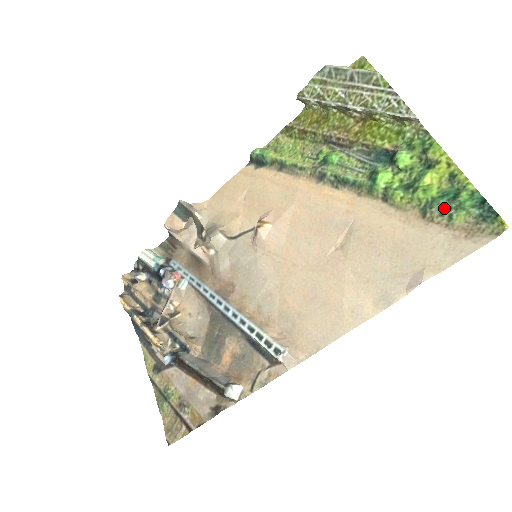
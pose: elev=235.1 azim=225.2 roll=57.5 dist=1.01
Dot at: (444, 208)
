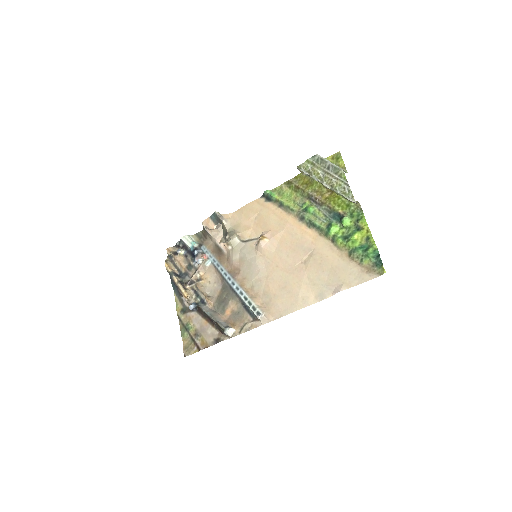
Dot at: (360, 254)
